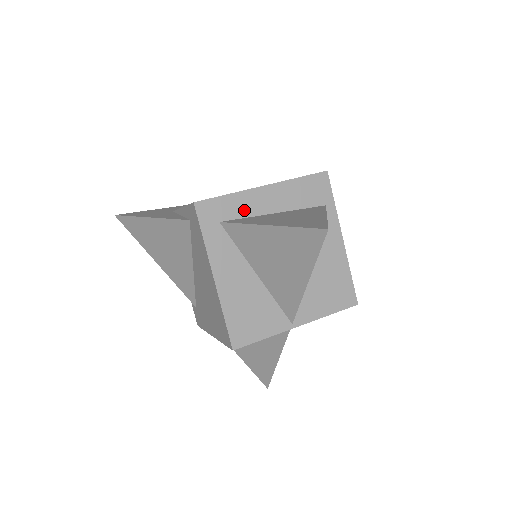
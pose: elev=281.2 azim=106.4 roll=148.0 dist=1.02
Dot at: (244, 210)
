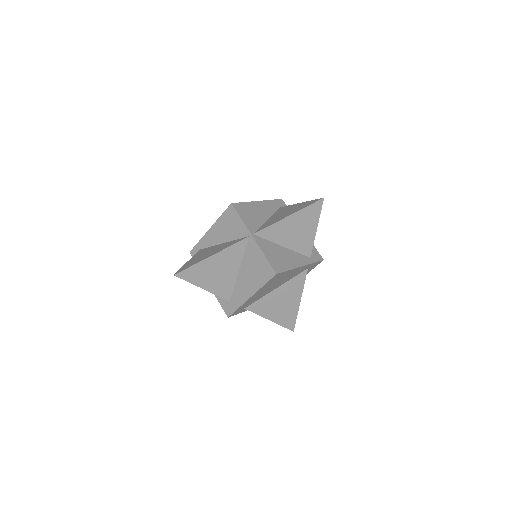
Dot at: occluded
